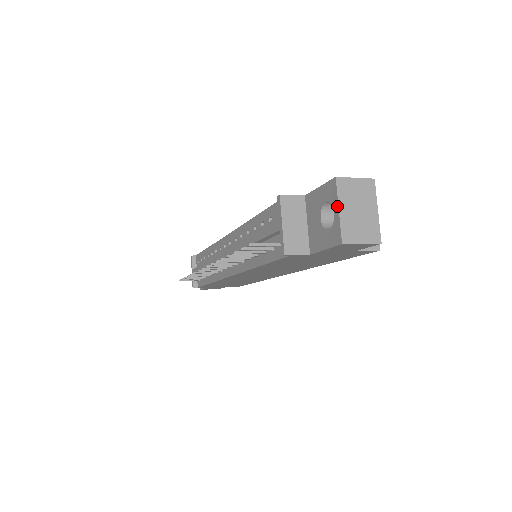
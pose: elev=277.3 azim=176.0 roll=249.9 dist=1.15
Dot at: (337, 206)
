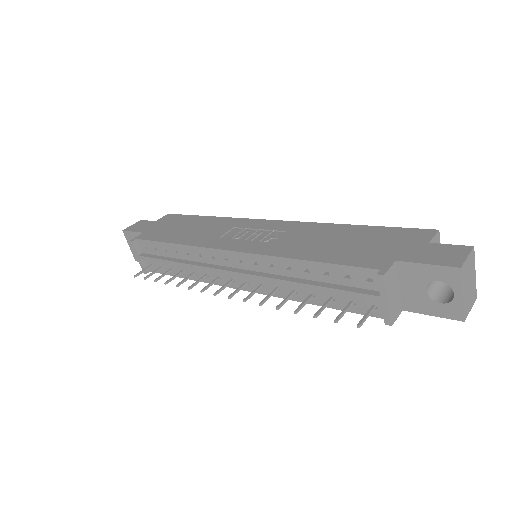
Dot at: (460, 292)
